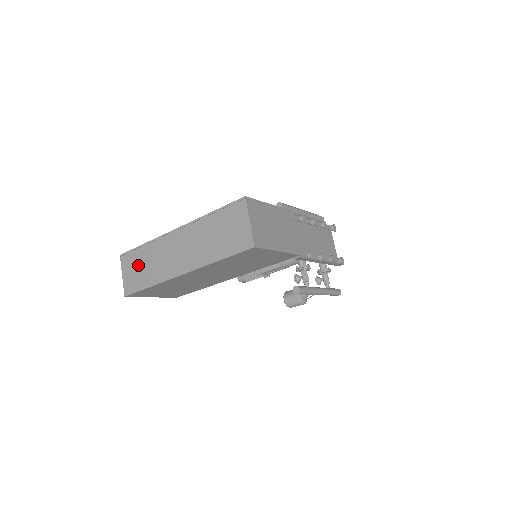
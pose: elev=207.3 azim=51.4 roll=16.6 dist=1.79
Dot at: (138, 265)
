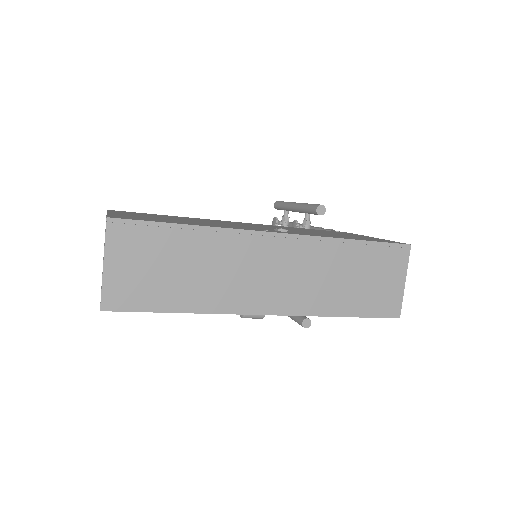
Dot at: (162, 261)
